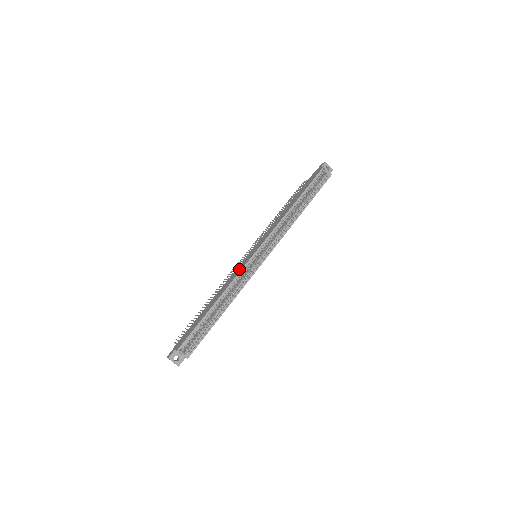
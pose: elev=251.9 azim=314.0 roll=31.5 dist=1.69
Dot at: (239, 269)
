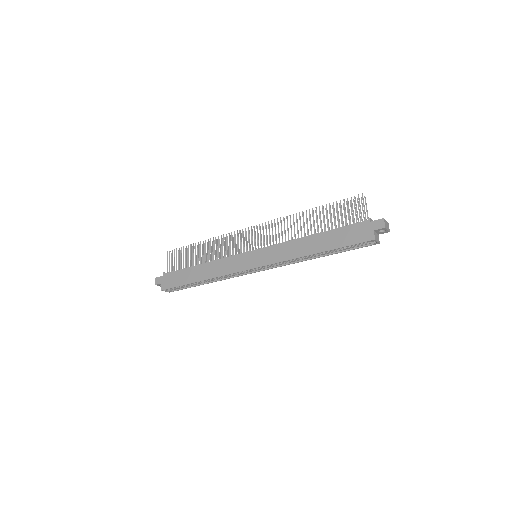
Dot at: (232, 267)
